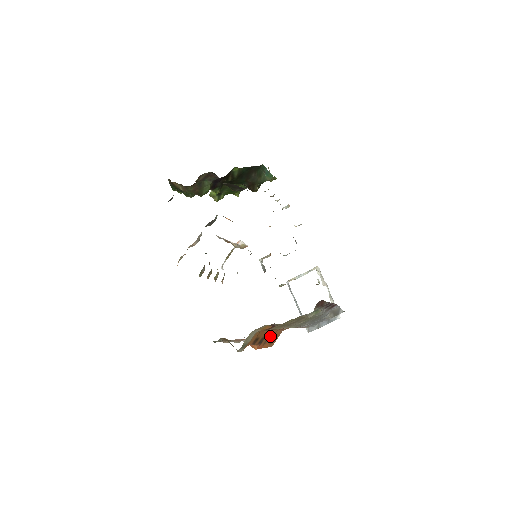
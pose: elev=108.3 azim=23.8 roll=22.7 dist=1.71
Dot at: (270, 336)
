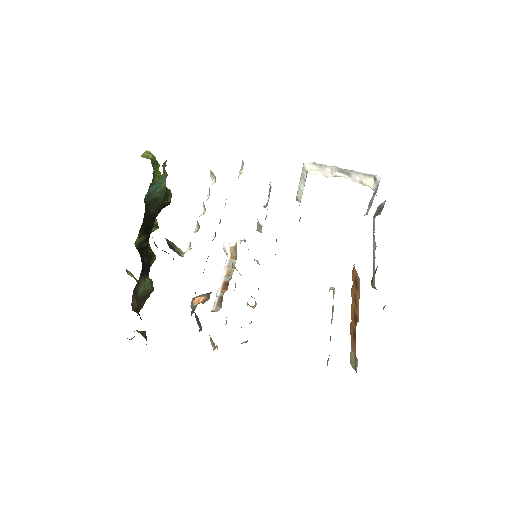
Dot at: (354, 296)
